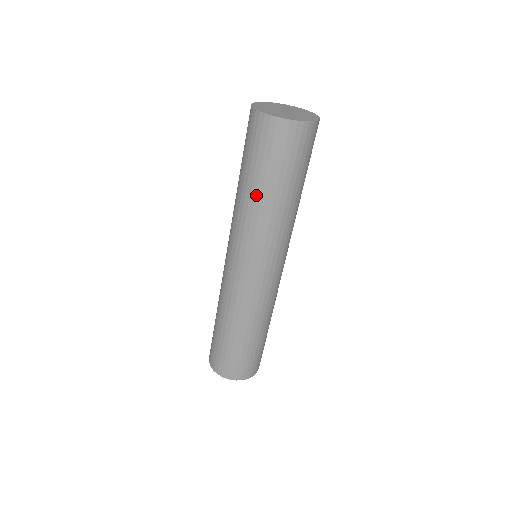
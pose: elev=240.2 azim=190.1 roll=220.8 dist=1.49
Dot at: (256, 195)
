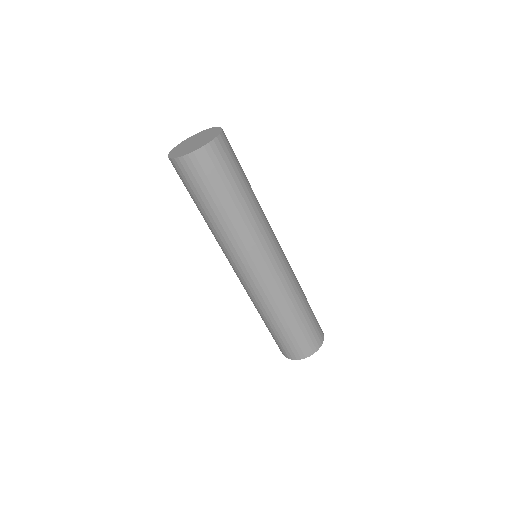
Dot at: (212, 217)
